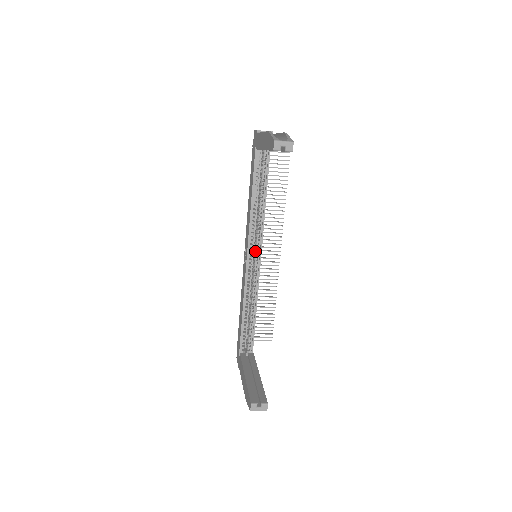
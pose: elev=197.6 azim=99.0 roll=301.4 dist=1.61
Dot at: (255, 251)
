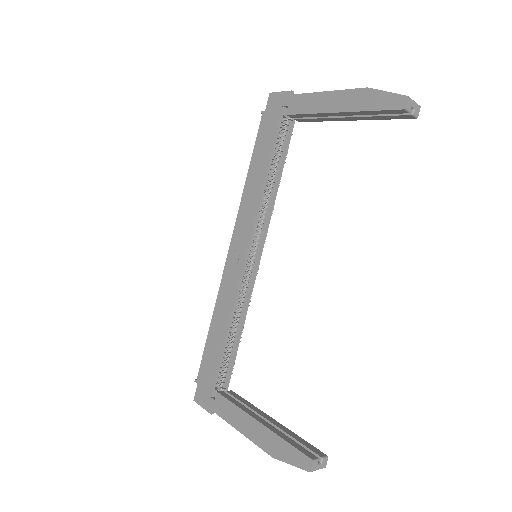
Dot at: (253, 249)
